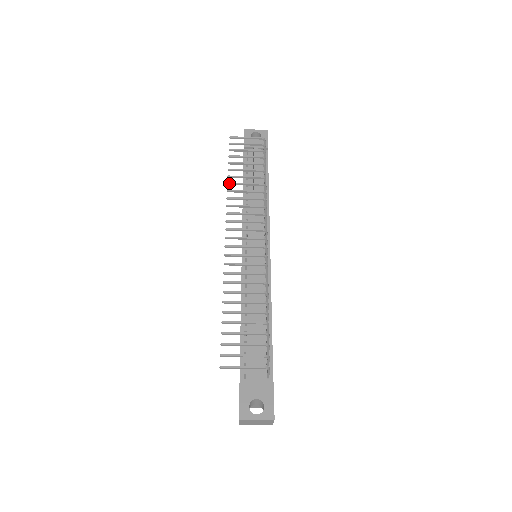
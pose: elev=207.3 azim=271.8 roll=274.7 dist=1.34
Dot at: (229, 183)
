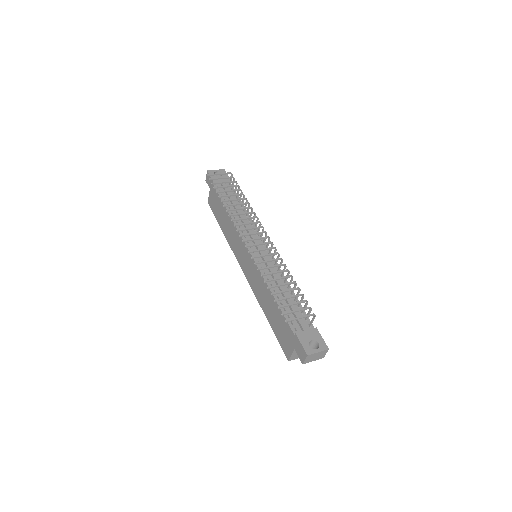
Dot at: (225, 205)
